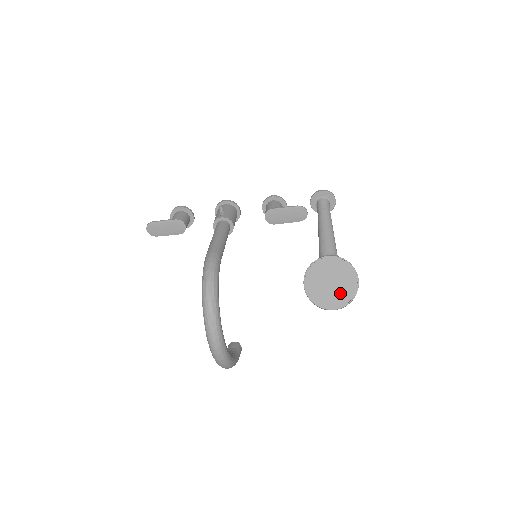
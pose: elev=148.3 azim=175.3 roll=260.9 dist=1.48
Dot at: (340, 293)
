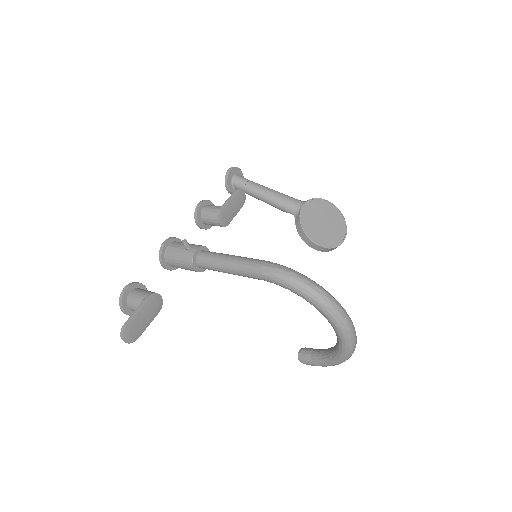
Dot at: (335, 225)
